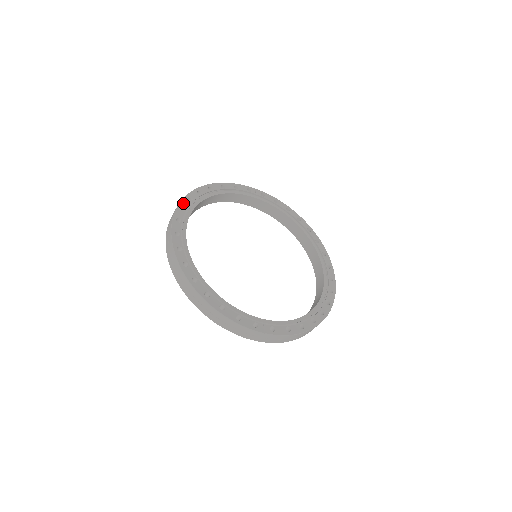
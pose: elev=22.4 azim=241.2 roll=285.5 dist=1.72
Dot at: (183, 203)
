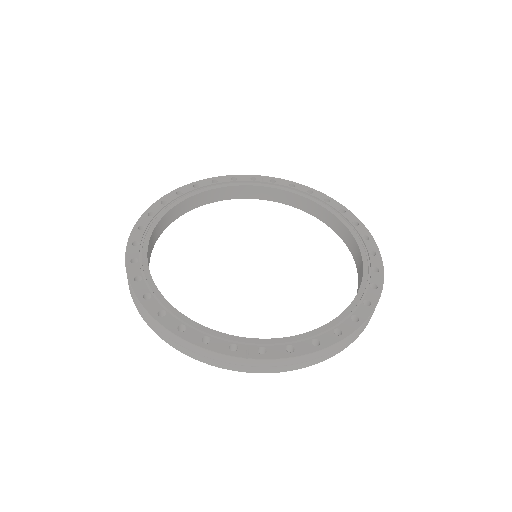
Dot at: (153, 208)
